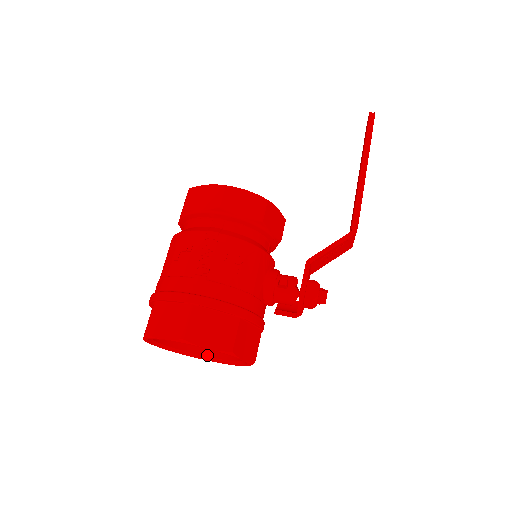
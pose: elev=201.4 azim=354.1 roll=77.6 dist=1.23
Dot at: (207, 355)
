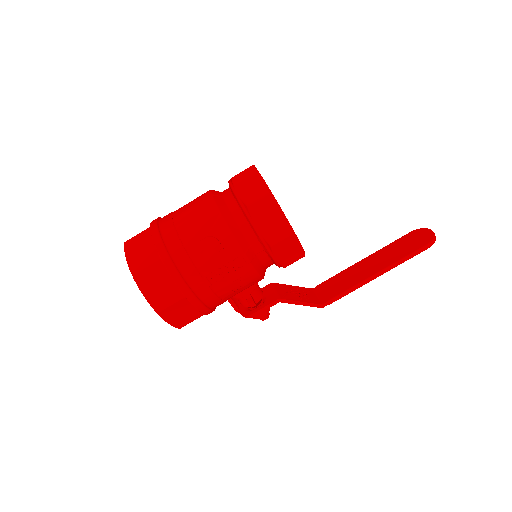
Dot at: occluded
